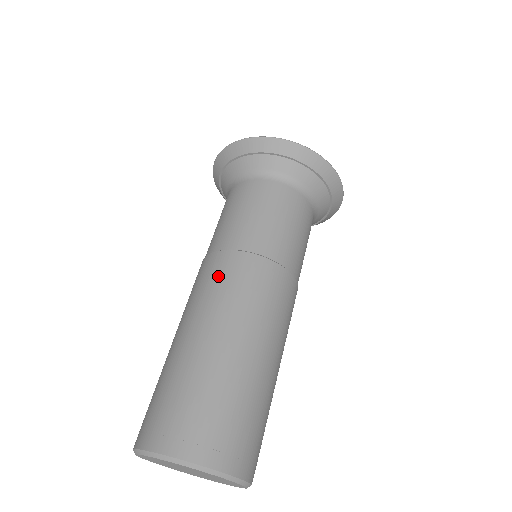
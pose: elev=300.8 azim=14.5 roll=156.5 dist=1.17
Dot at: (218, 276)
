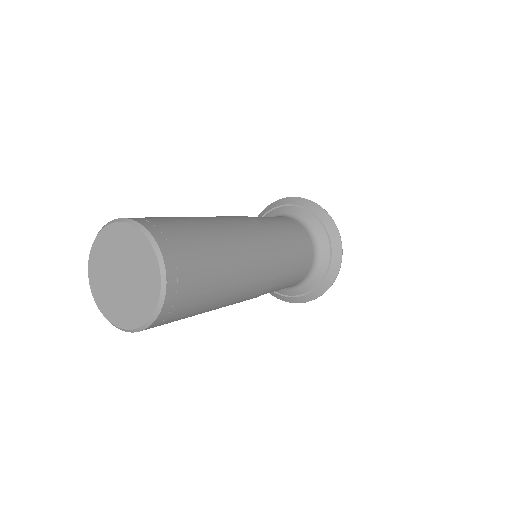
Dot at: (238, 217)
